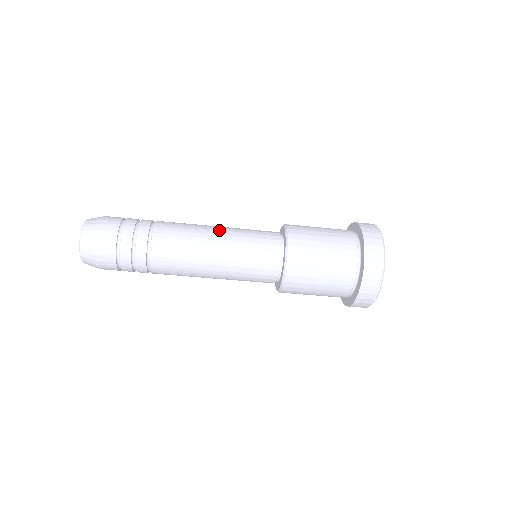
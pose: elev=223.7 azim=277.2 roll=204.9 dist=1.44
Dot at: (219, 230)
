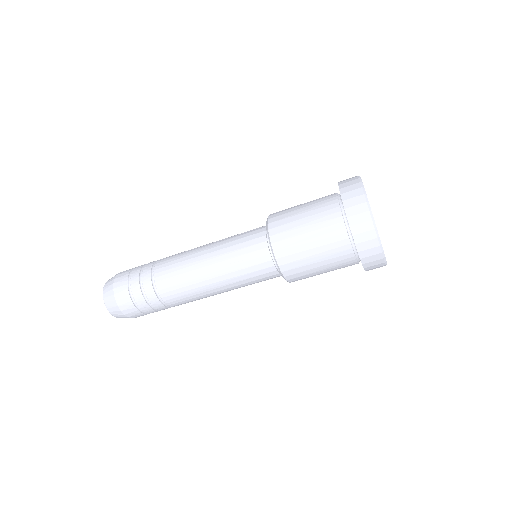
Dot at: occluded
